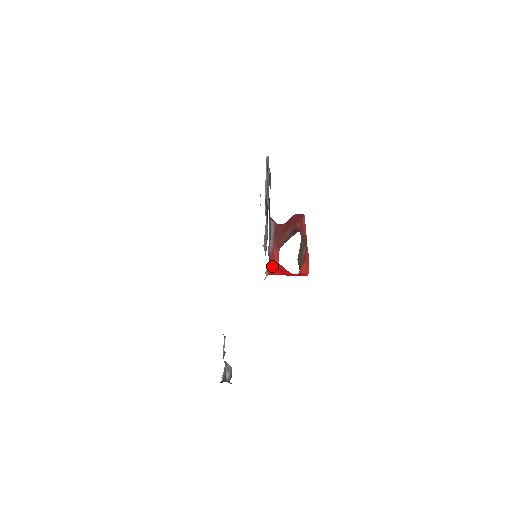
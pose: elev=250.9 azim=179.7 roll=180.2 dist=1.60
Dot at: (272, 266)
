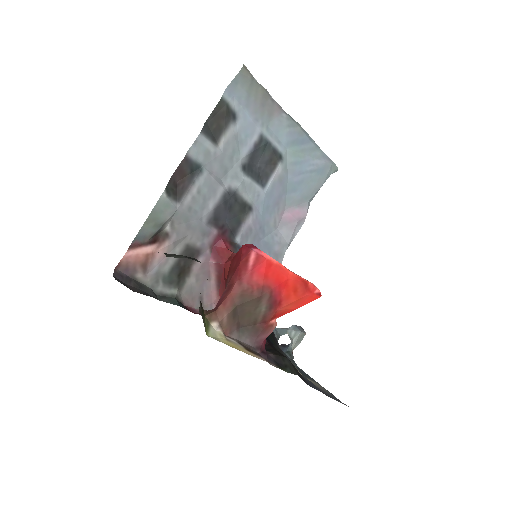
Dot at: occluded
